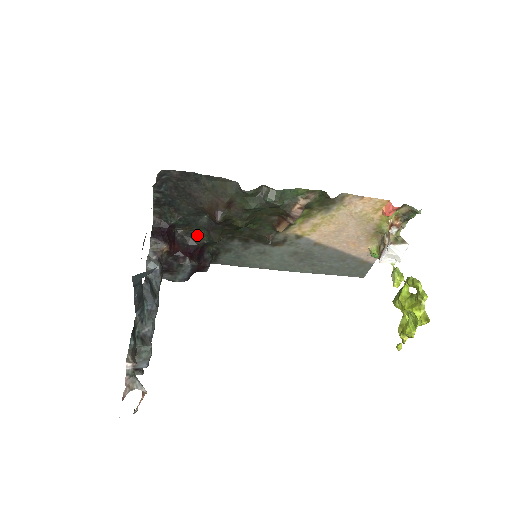
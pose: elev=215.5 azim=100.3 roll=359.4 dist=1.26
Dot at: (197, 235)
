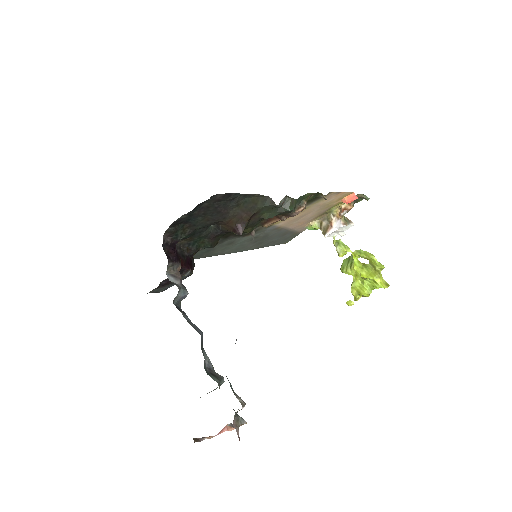
Dot at: (195, 244)
